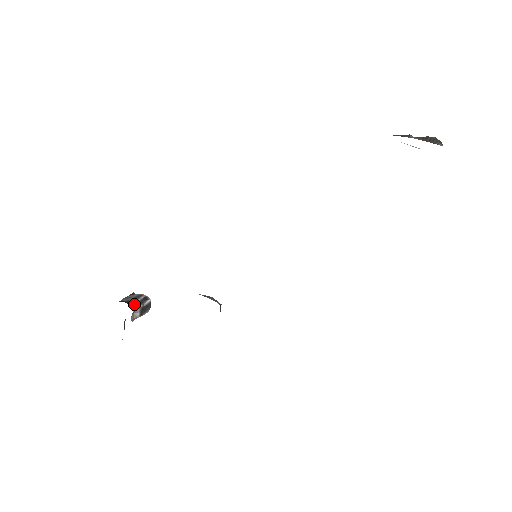
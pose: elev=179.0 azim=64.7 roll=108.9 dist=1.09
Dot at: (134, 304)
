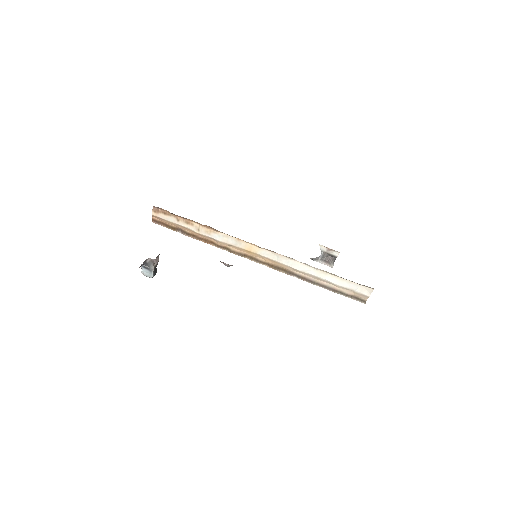
Dot at: occluded
